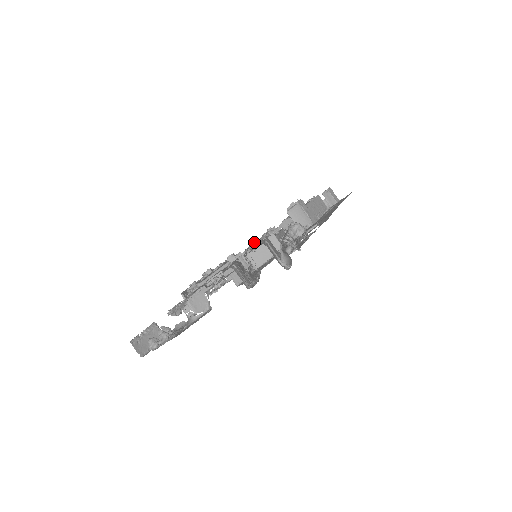
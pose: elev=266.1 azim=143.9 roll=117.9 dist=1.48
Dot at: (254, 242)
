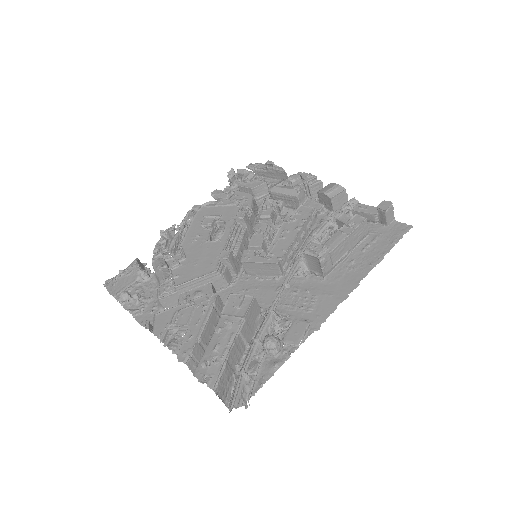
Dot at: (235, 306)
